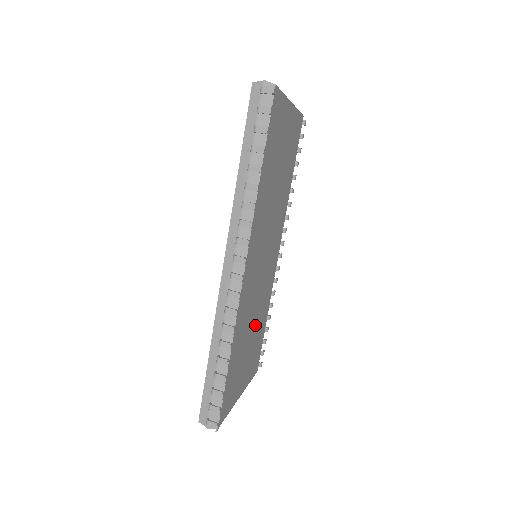
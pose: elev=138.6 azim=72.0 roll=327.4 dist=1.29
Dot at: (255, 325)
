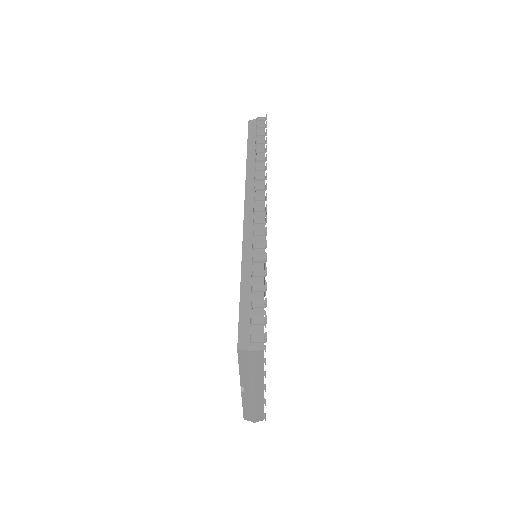
Dot at: occluded
